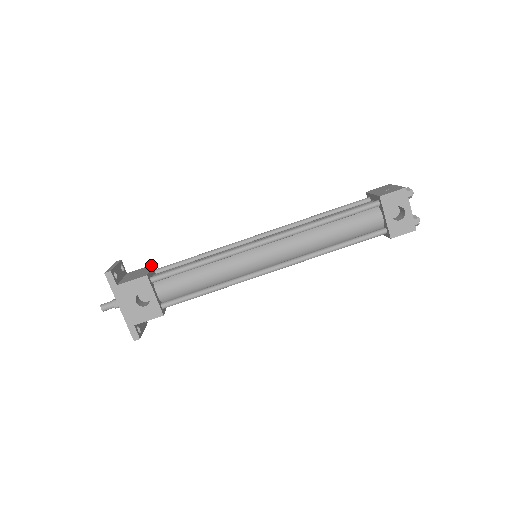
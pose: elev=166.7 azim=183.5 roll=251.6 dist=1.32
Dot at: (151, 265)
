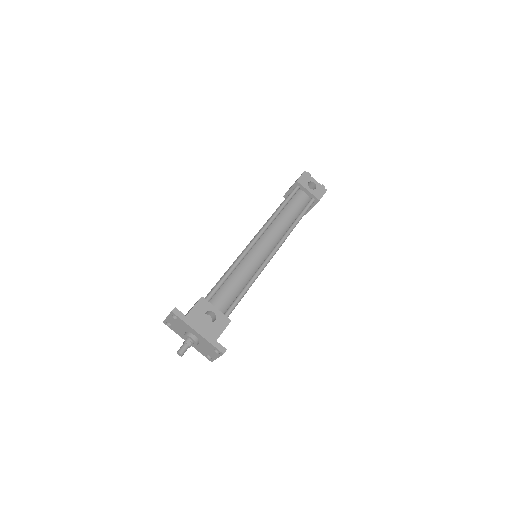
Dot at: occluded
